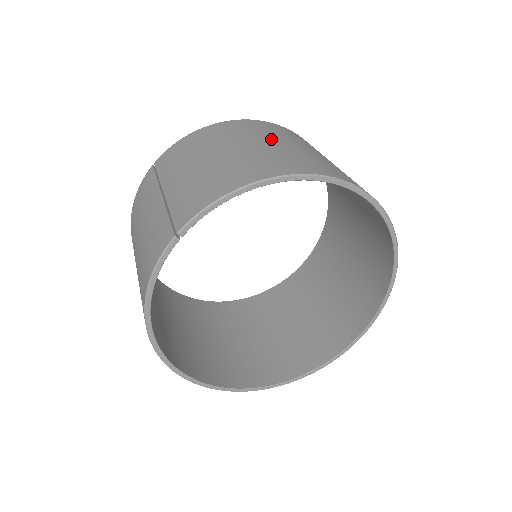
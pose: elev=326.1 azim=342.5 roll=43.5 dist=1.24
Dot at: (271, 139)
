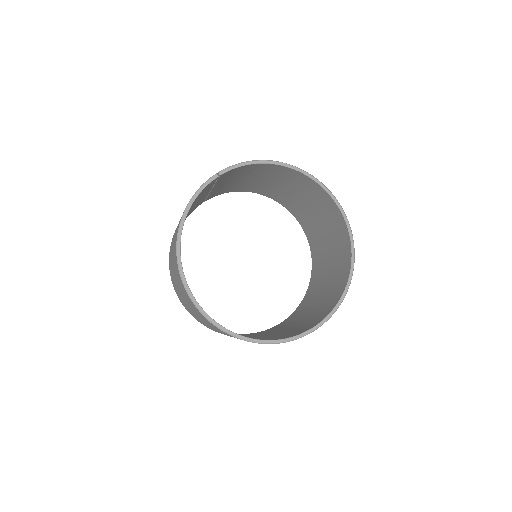
Dot at: occluded
